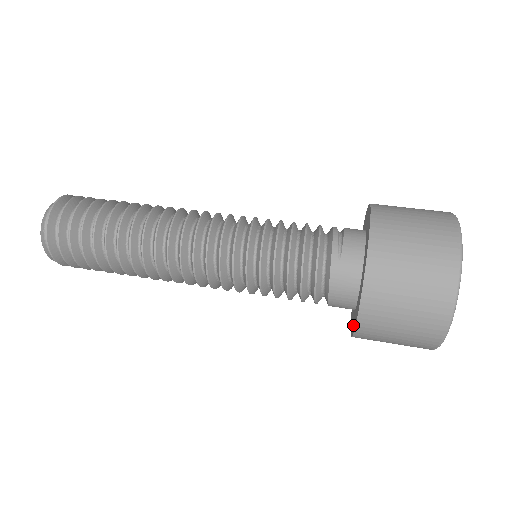
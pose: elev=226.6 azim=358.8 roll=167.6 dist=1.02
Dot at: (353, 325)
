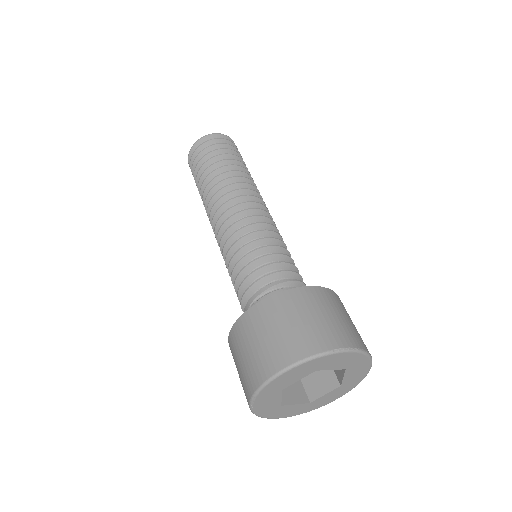
Dot at: occluded
